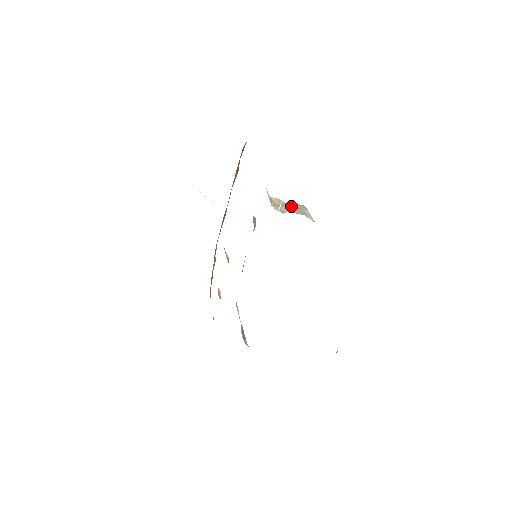
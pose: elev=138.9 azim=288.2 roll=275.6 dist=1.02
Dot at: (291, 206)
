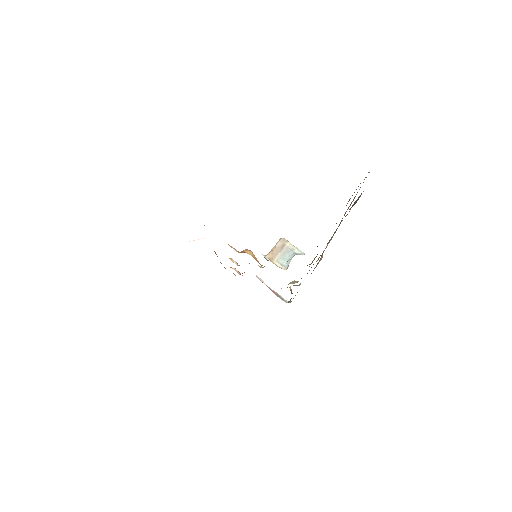
Dot at: (279, 249)
